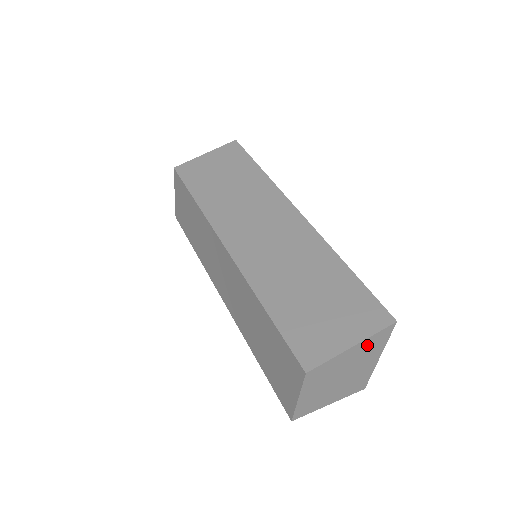
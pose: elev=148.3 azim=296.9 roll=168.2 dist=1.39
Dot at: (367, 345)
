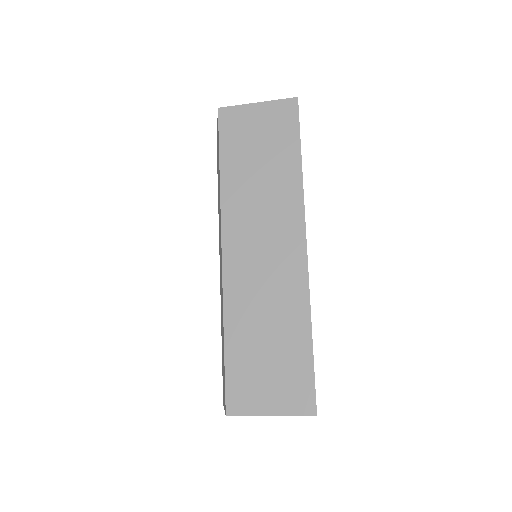
Dot at: occluded
